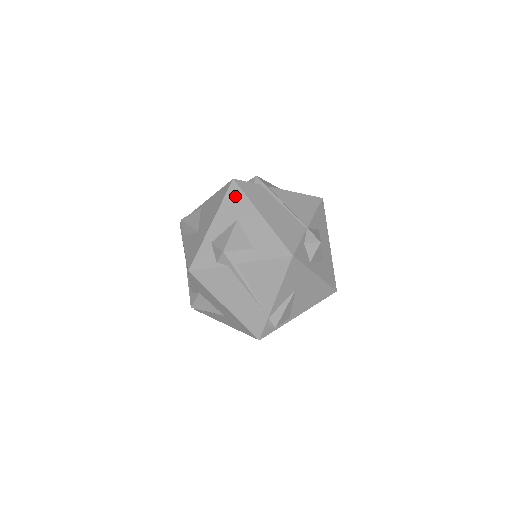
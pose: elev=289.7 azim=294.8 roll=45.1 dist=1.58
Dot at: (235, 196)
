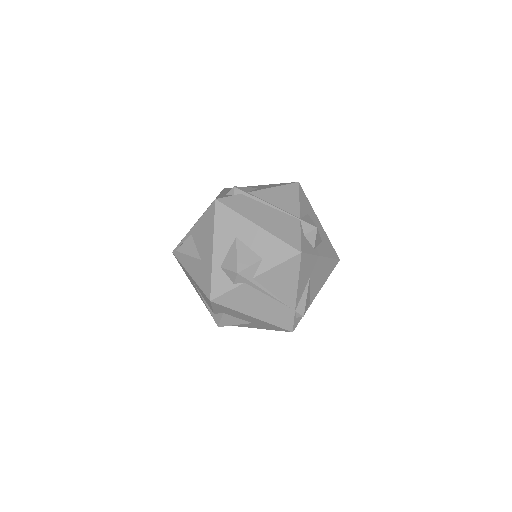
Dot at: (224, 215)
